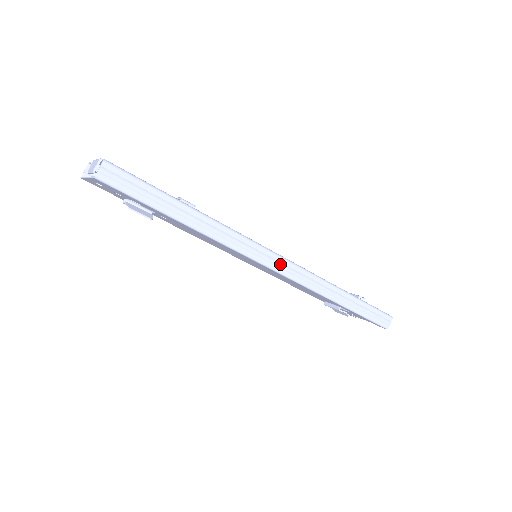
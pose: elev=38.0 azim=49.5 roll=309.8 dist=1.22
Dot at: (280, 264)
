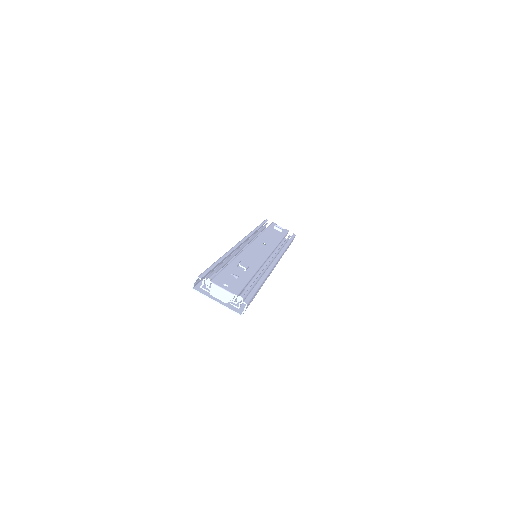
Dot at: occluded
